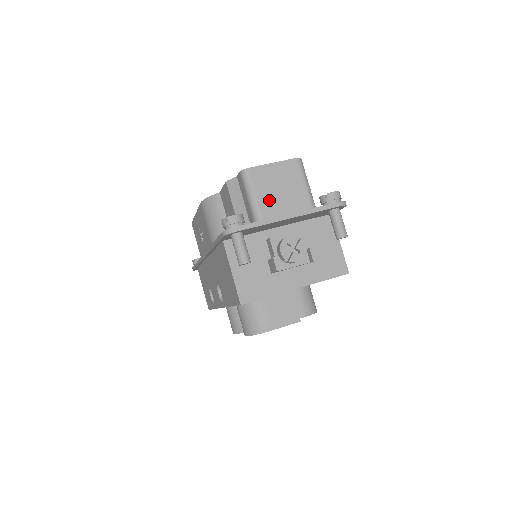
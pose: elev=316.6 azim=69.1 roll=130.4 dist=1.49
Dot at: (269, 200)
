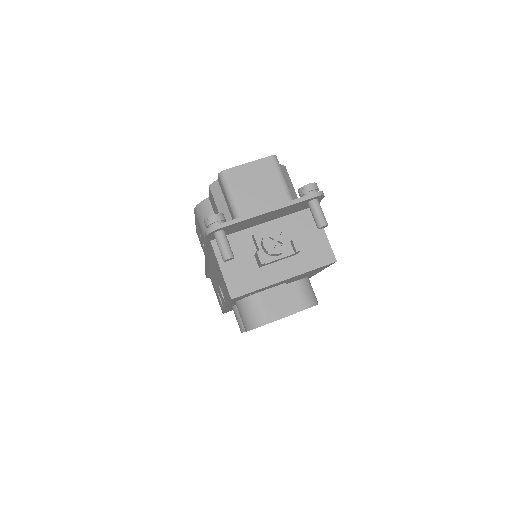
Dot at: (247, 198)
